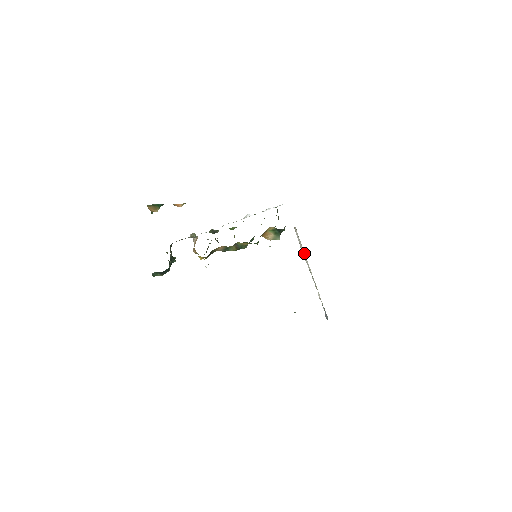
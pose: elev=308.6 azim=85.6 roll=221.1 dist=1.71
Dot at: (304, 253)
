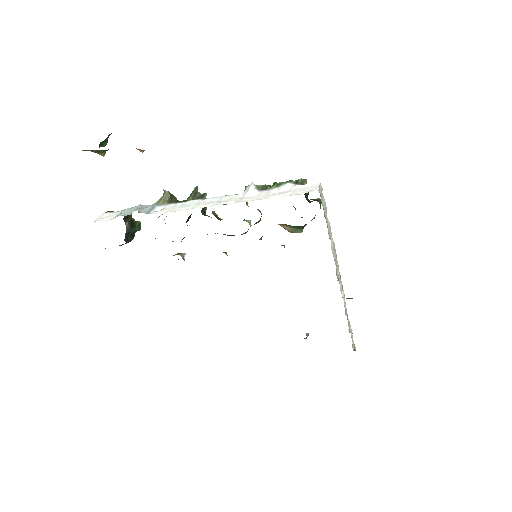
Dot at: occluded
